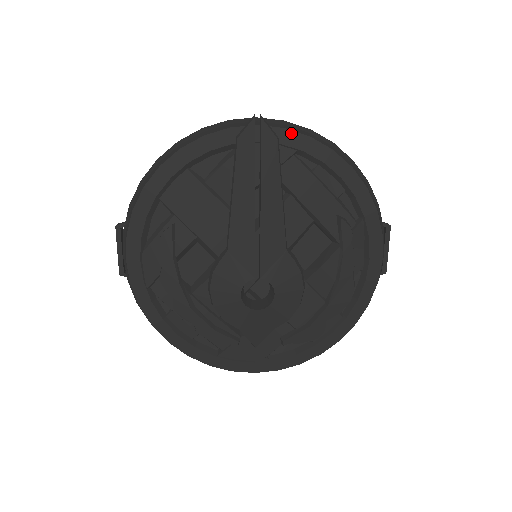
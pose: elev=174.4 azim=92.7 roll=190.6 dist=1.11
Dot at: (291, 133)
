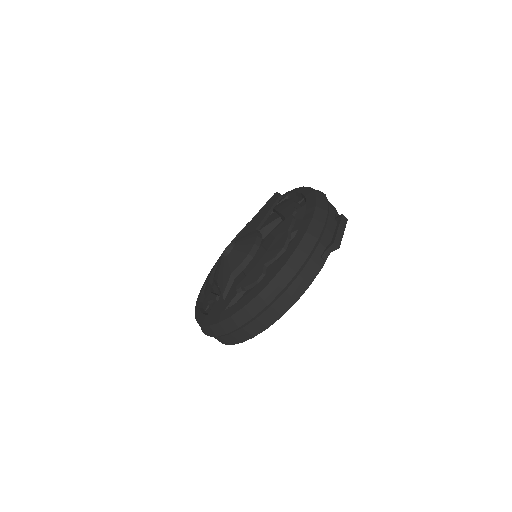
Dot at: (288, 192)
